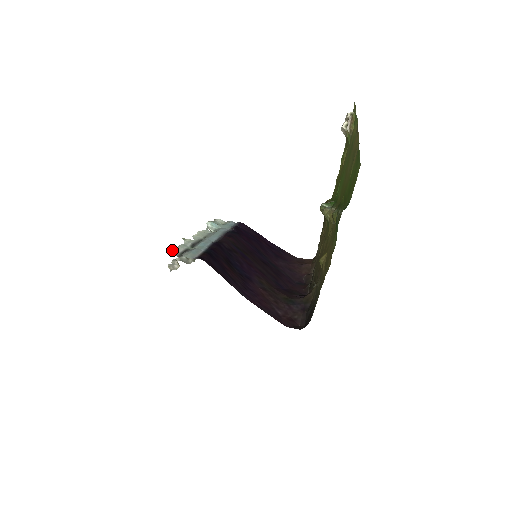
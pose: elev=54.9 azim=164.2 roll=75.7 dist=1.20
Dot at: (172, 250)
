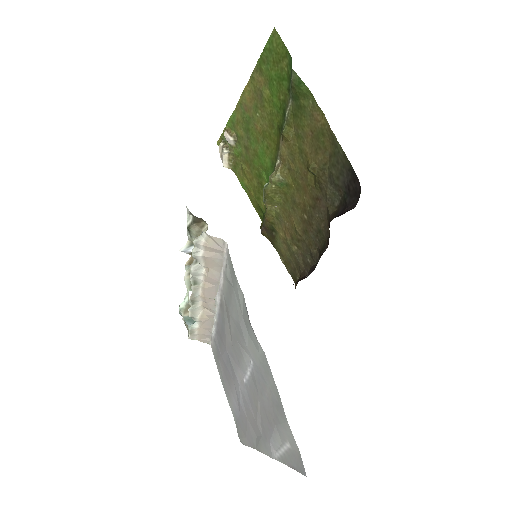
Dot at: (187, 212)
